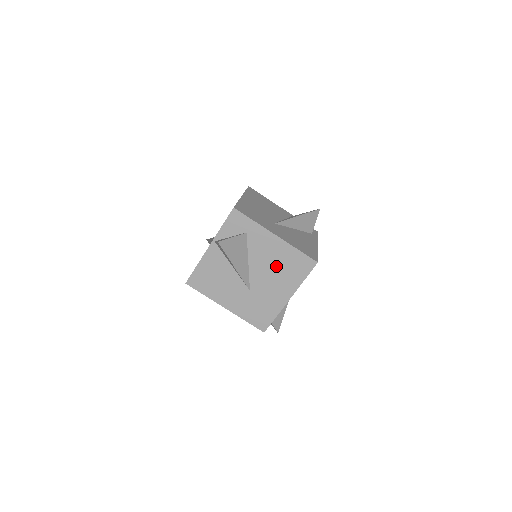
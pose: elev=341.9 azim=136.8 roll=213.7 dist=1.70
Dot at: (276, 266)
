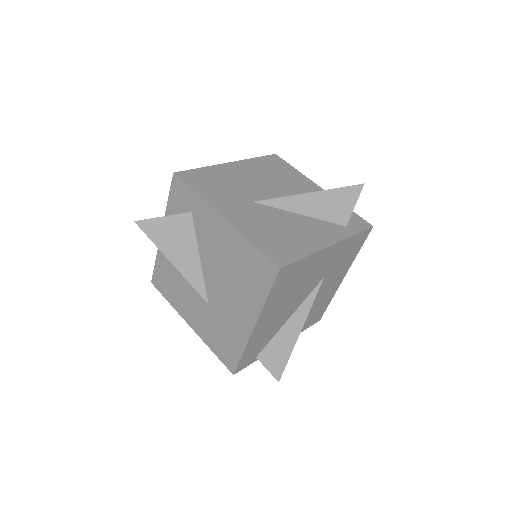
Dot at: (230, 269)
